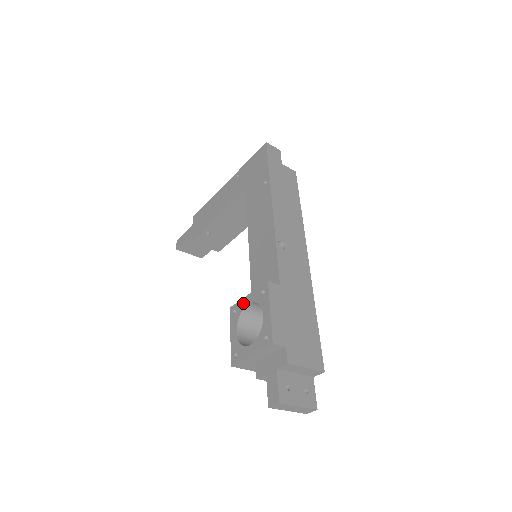
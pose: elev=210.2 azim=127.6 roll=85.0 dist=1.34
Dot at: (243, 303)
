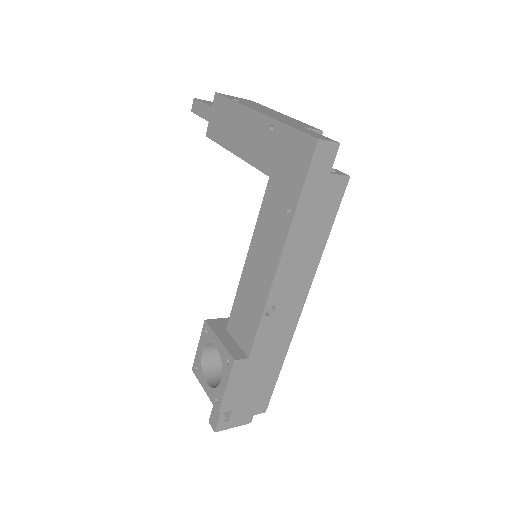
Dot at: (213, 339)
